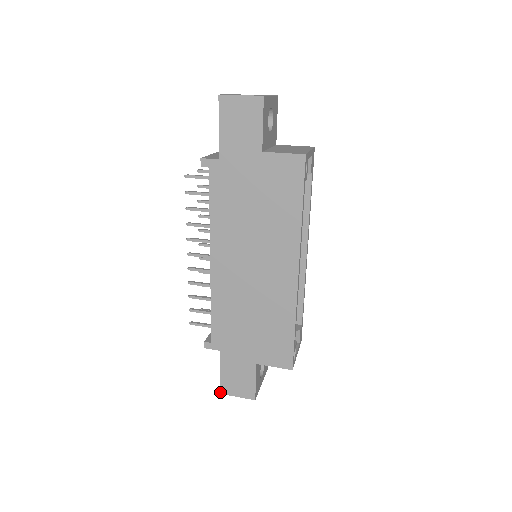
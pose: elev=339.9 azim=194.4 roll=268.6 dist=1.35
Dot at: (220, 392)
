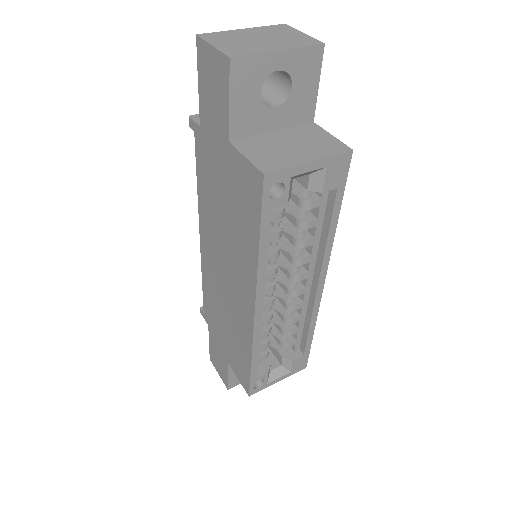
Dot at: (210, 358)
